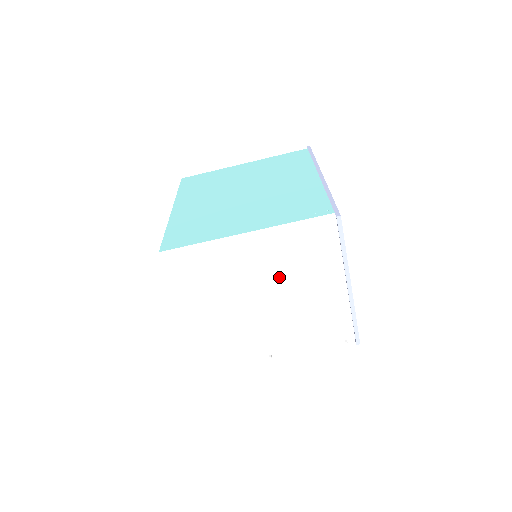
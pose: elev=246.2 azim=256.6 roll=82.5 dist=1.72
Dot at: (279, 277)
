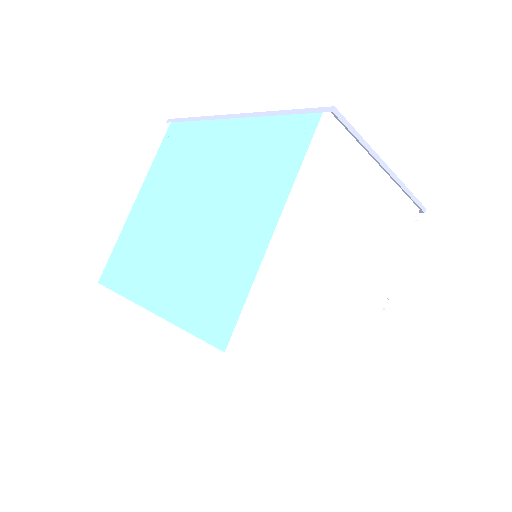
Dot at: (337, 231)
